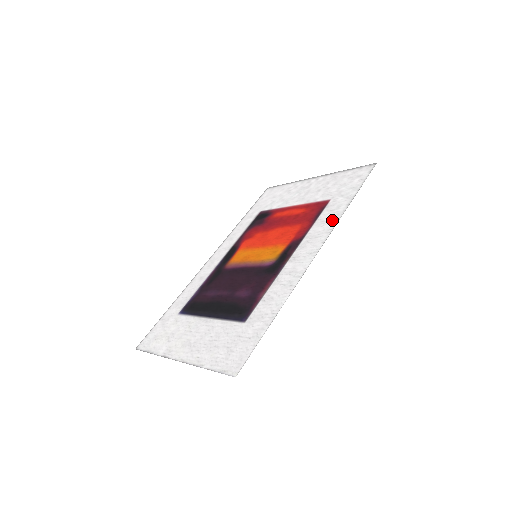
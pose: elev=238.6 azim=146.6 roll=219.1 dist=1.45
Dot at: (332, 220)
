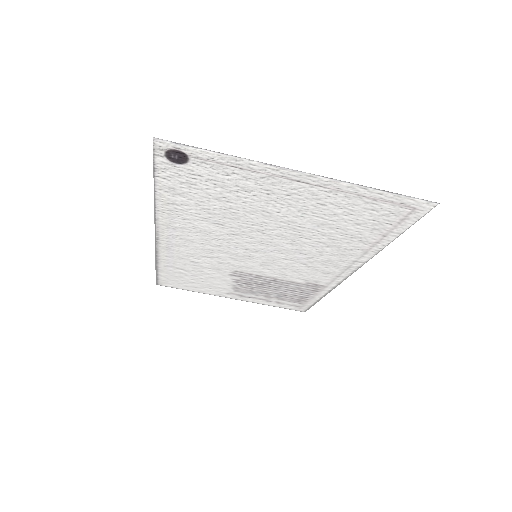
Dot at: (324, 288)
